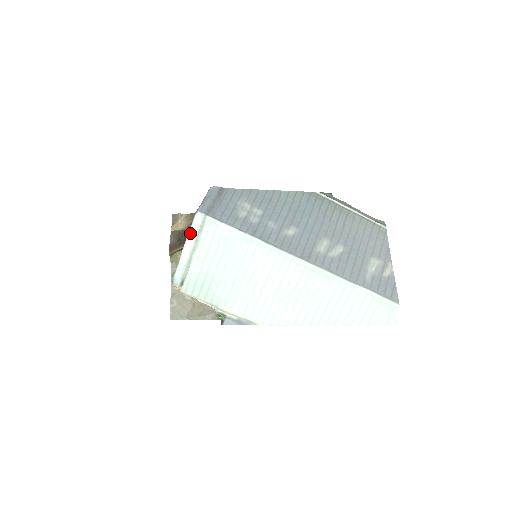
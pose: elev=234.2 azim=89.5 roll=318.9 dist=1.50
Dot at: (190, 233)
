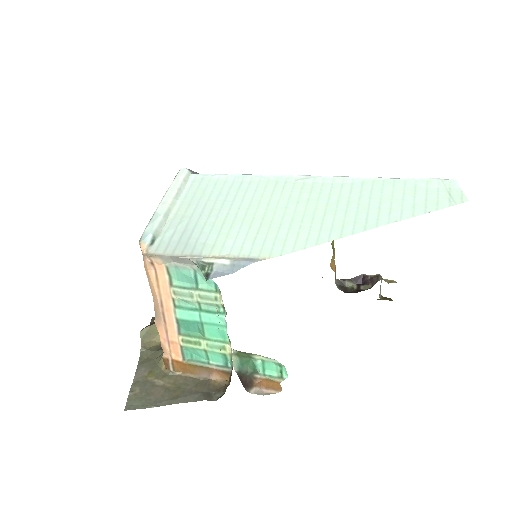
Dot at: (170, 187)
